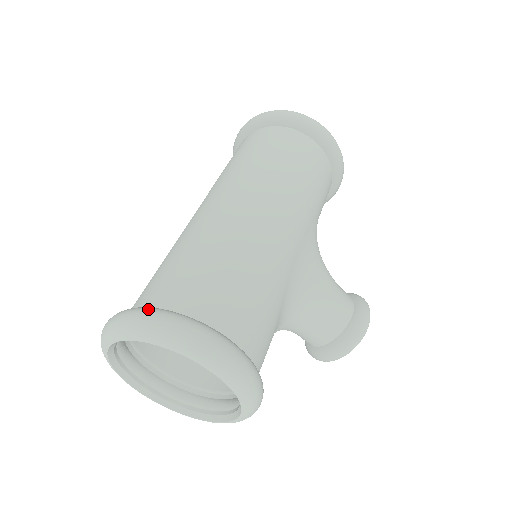
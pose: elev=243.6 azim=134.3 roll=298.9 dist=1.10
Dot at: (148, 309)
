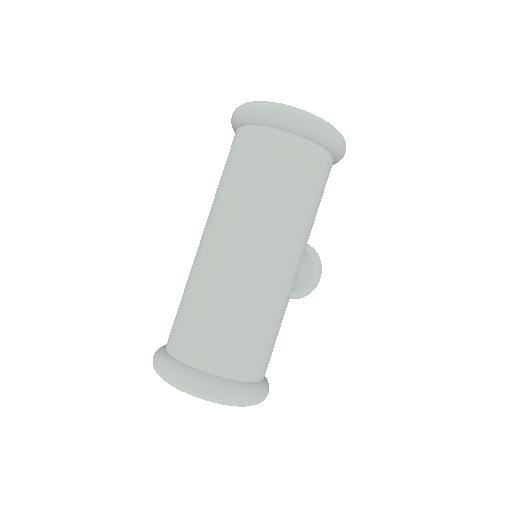
Dot at: (213, 384)
